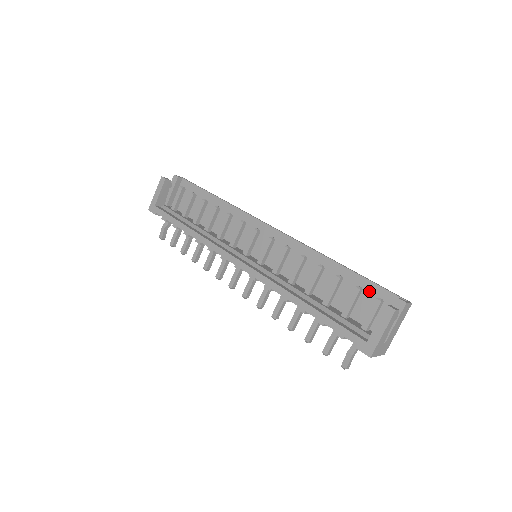
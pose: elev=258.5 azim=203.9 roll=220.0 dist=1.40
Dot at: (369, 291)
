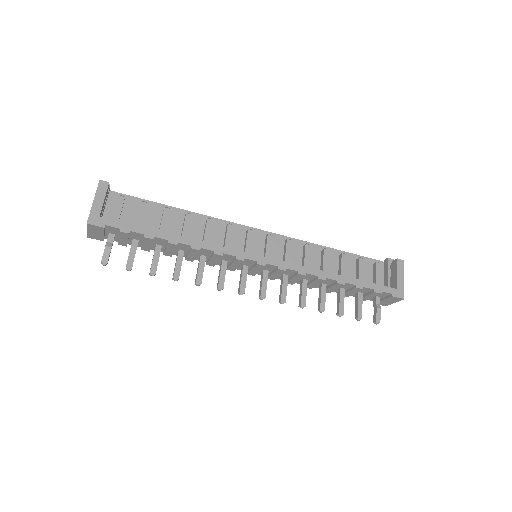
Dot at: occluded
